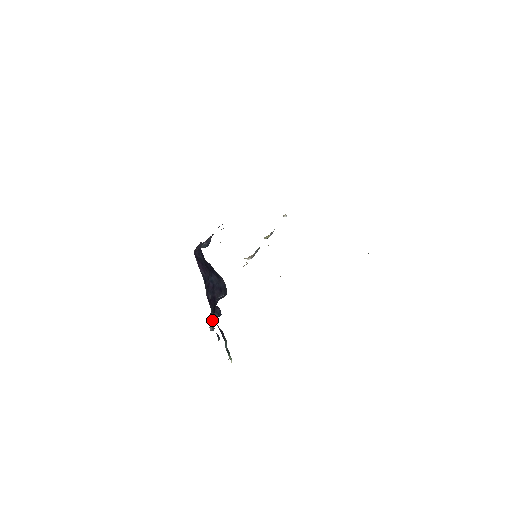
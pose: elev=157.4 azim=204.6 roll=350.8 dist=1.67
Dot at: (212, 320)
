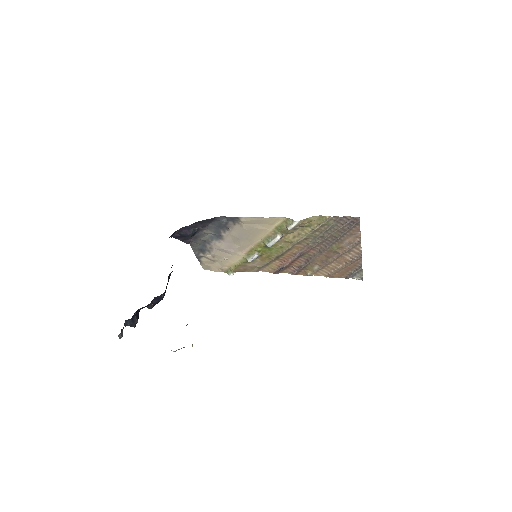
Dot at: (131, 321)
